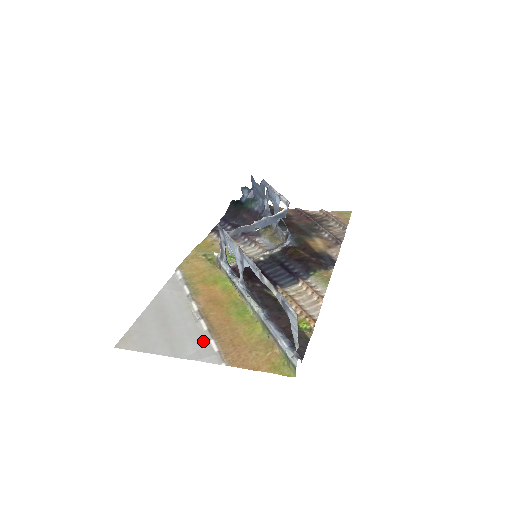
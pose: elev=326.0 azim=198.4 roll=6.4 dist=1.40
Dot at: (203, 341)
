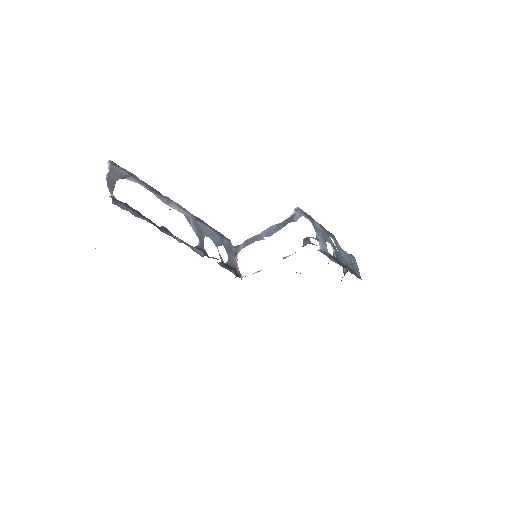
Dot at: occluded
